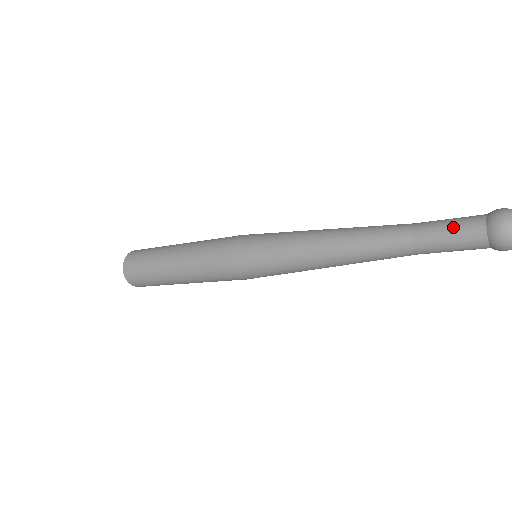
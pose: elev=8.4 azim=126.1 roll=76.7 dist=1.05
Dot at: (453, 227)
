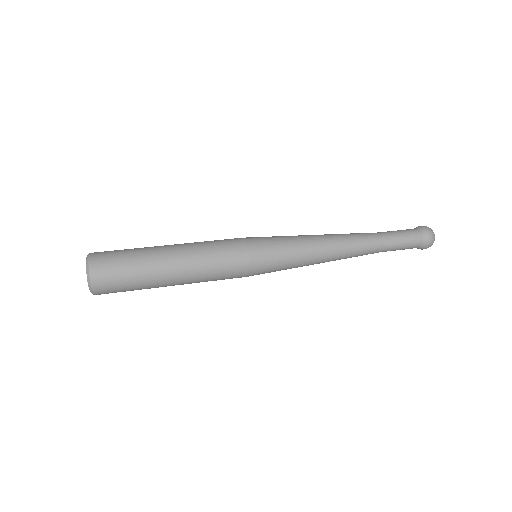
Dot at: (406, 242)
